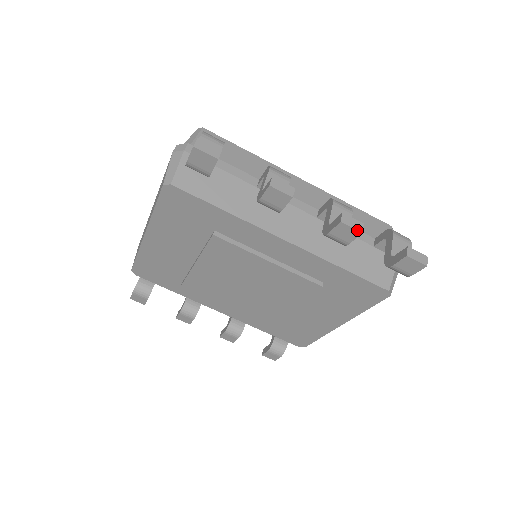
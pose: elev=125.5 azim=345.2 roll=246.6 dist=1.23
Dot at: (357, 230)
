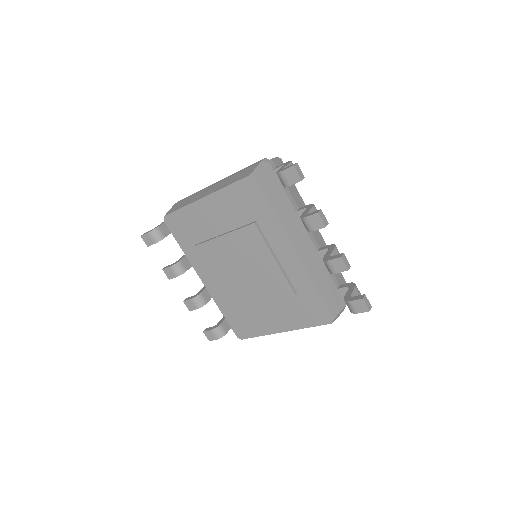
Dot at: (347, 267)
